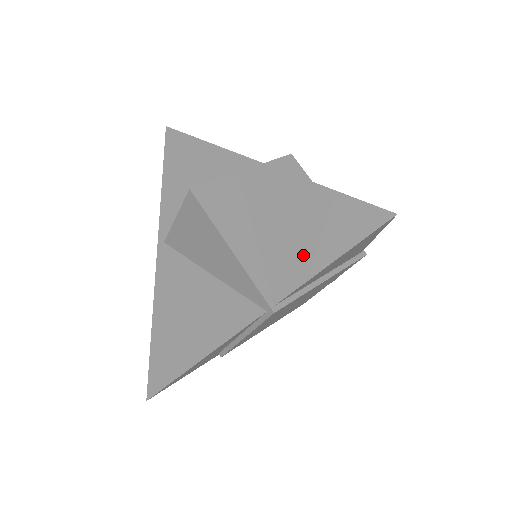
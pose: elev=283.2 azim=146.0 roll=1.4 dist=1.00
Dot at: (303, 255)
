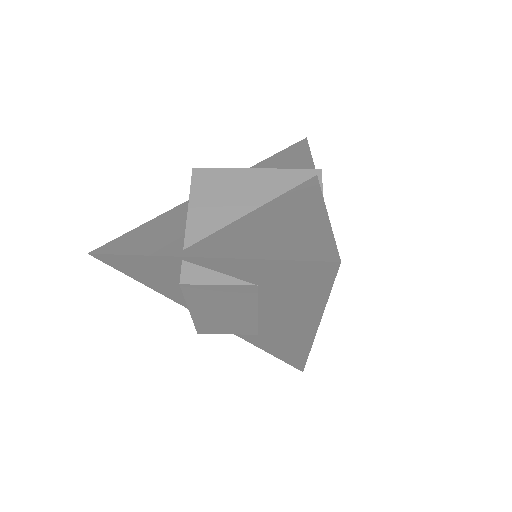
Dot at: (294, 163)
